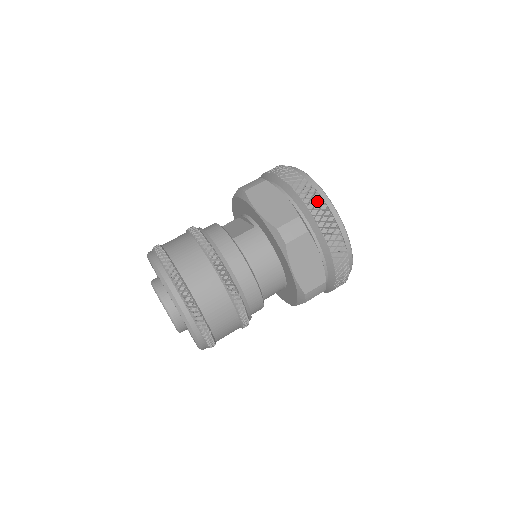
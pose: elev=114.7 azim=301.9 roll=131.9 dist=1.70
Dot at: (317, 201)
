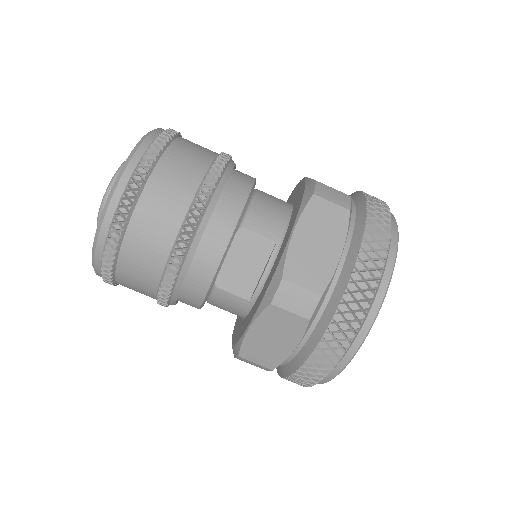
Dot at: (306, 383)
